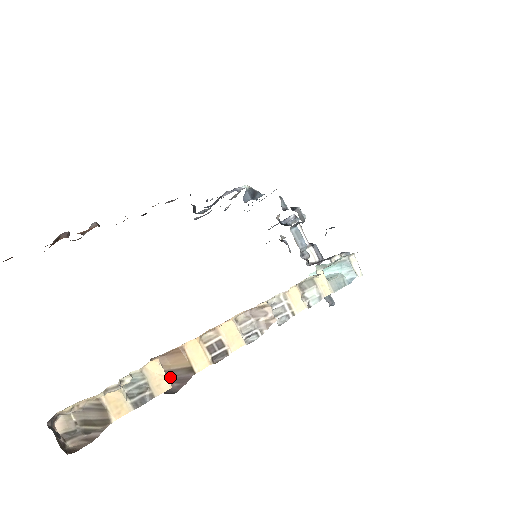
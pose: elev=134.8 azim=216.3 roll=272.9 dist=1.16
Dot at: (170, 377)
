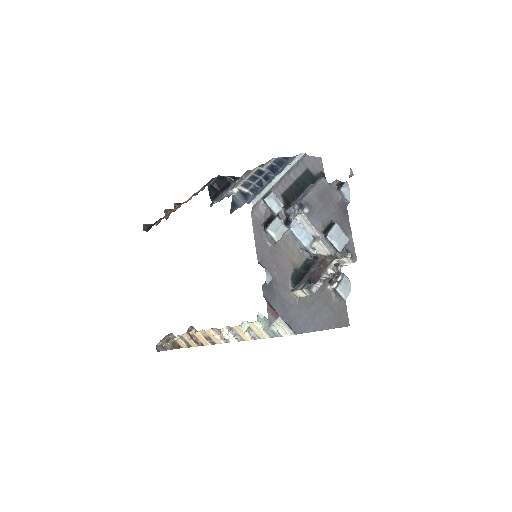
Dot at: occluded
